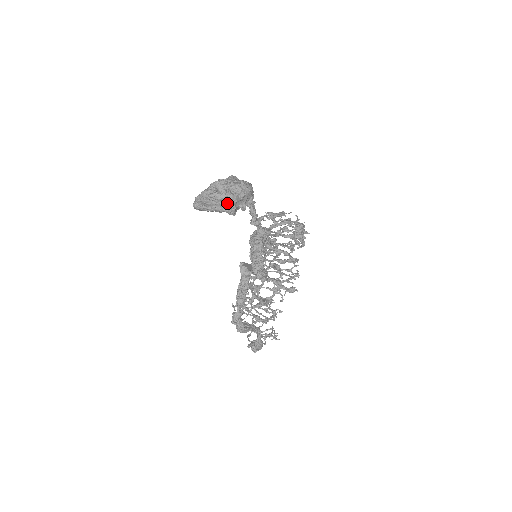
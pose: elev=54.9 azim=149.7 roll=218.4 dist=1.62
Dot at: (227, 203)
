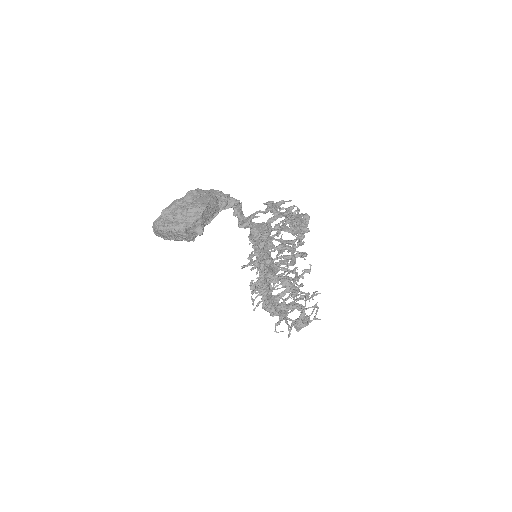
Dot at: (176, 234)
